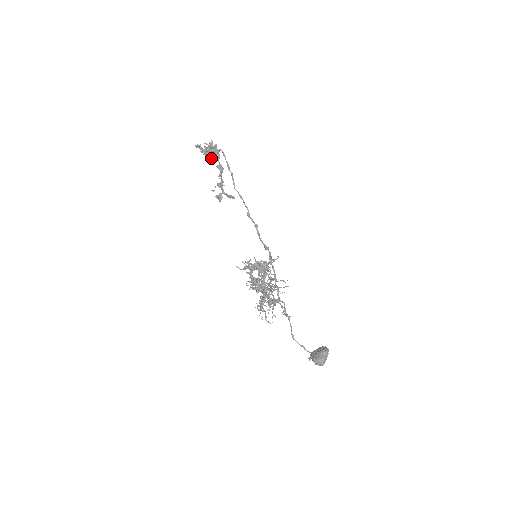
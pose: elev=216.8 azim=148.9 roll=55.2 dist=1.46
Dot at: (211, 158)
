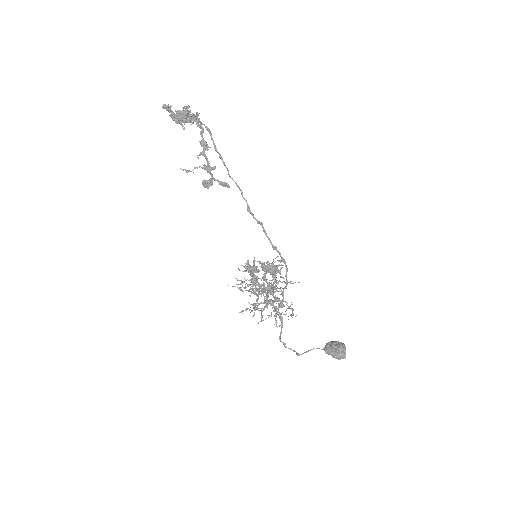
Dot at: (184, 128)
